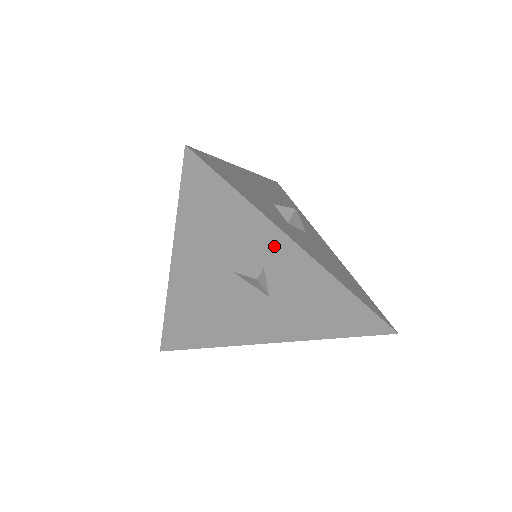
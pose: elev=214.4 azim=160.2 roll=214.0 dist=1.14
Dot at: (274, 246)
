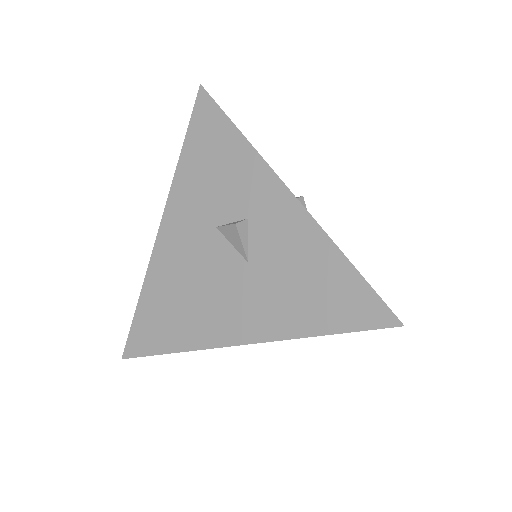
Dot at: (261, 188)
